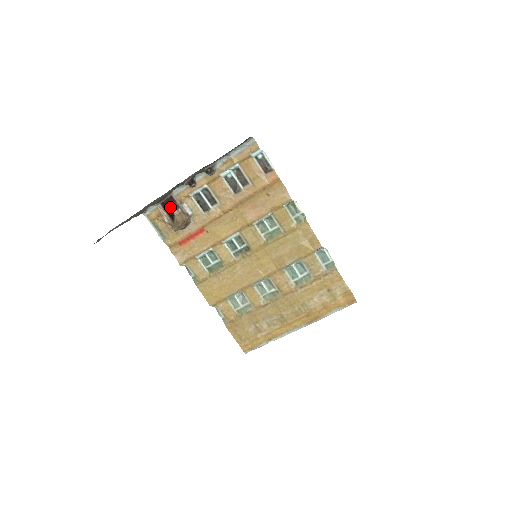
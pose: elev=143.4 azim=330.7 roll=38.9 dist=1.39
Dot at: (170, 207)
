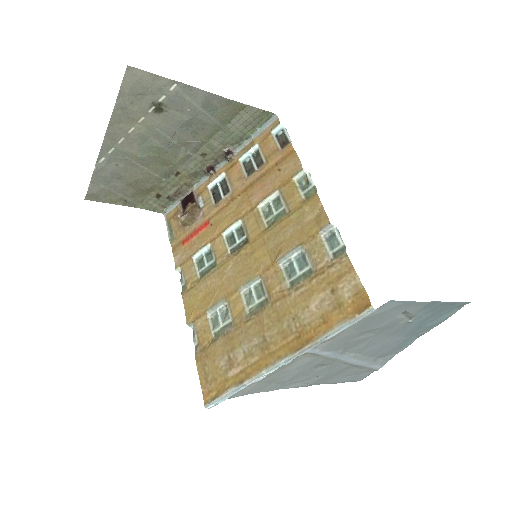
Dot at: (187, 202)
